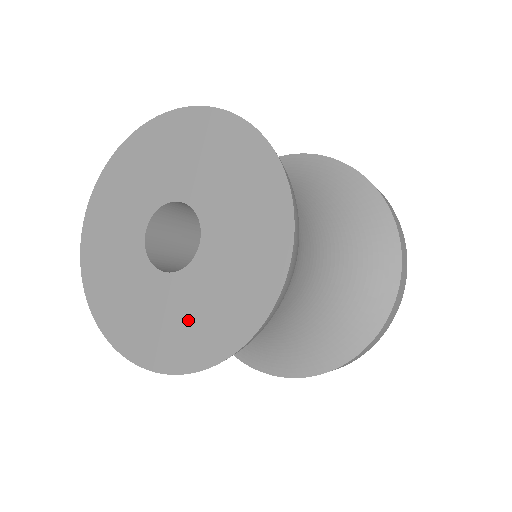
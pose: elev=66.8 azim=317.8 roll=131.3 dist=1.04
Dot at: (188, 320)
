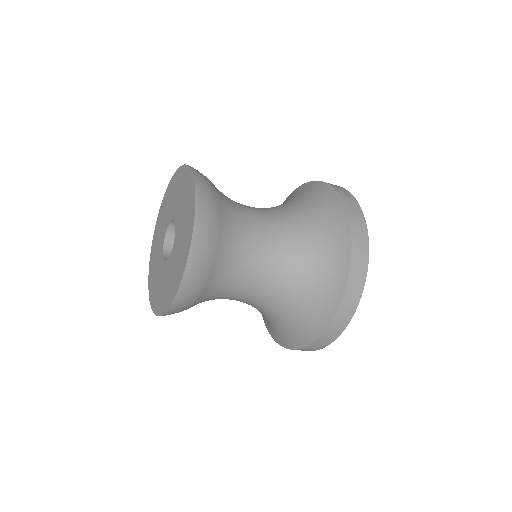
Dot at: (167, 285)
